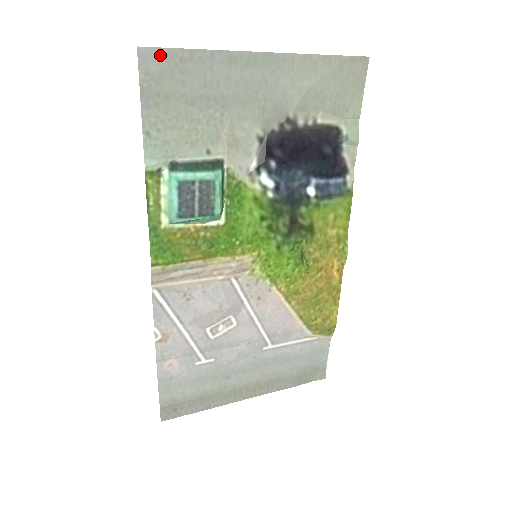
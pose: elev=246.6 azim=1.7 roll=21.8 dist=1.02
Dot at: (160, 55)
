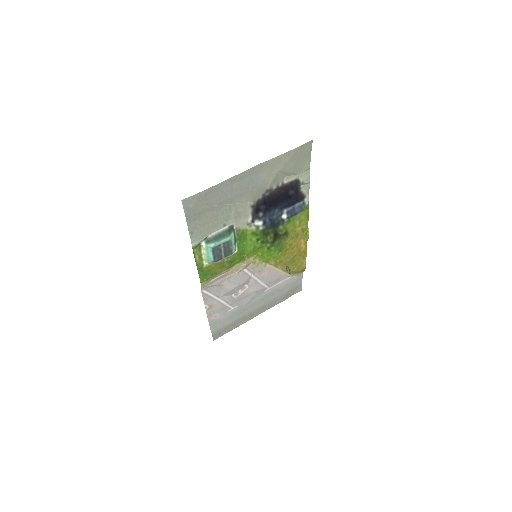
Dot at: (194, 198)
